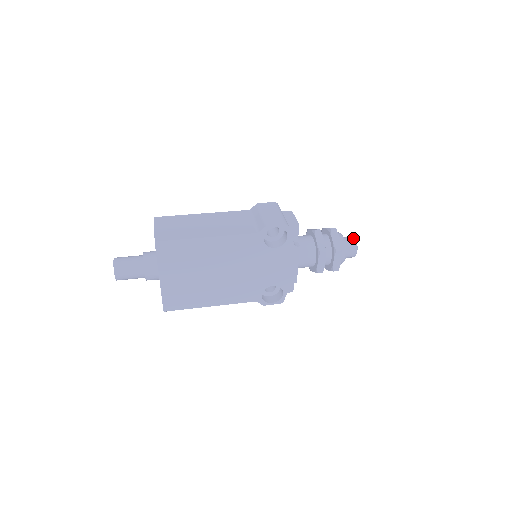
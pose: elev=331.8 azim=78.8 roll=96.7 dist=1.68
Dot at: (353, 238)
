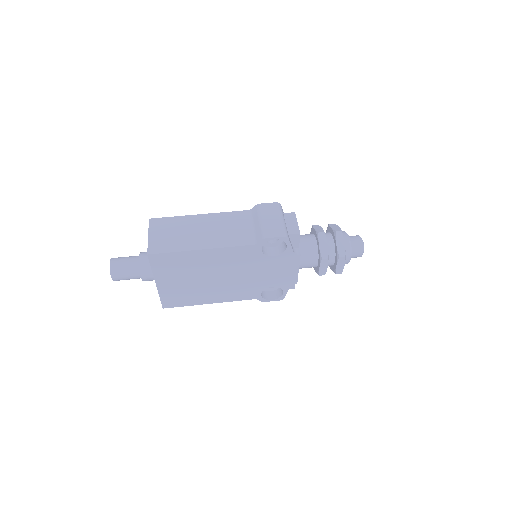
Dot at: (360, 239)
